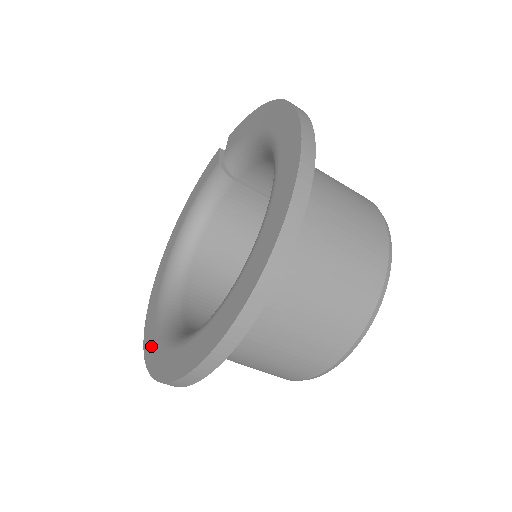
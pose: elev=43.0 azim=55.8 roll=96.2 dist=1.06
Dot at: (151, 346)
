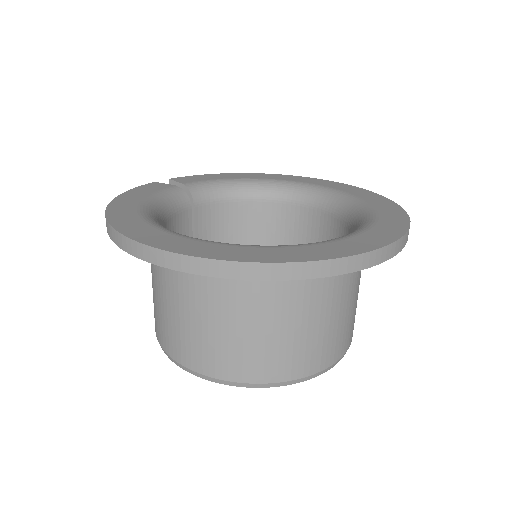
Dot at: (264, 253)
